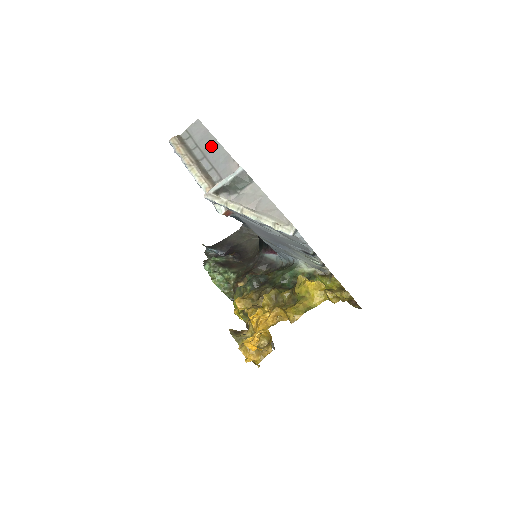
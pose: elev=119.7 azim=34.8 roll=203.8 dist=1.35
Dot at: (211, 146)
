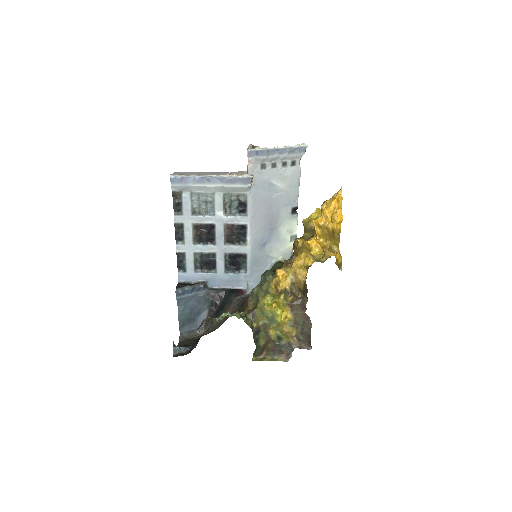
Dot at: (201, 173)
